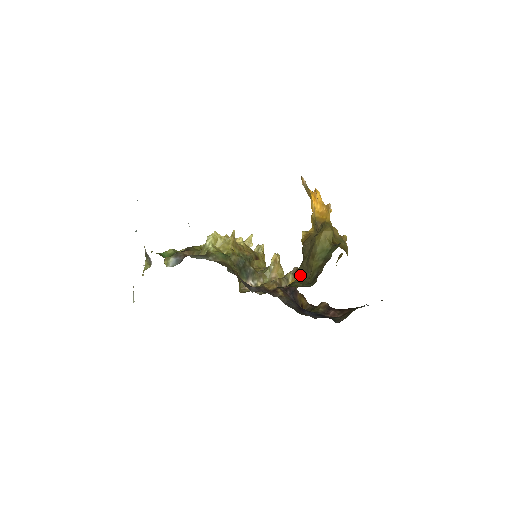
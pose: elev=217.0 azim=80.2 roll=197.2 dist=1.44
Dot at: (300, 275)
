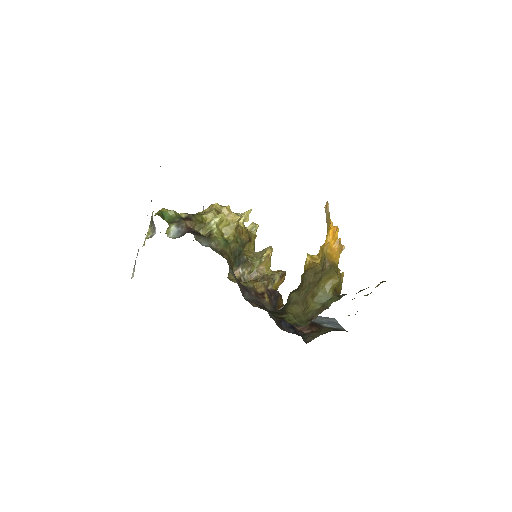
Dot at: (294, 303)
